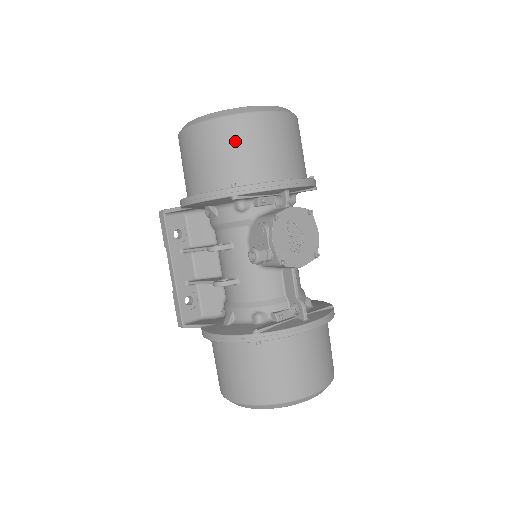
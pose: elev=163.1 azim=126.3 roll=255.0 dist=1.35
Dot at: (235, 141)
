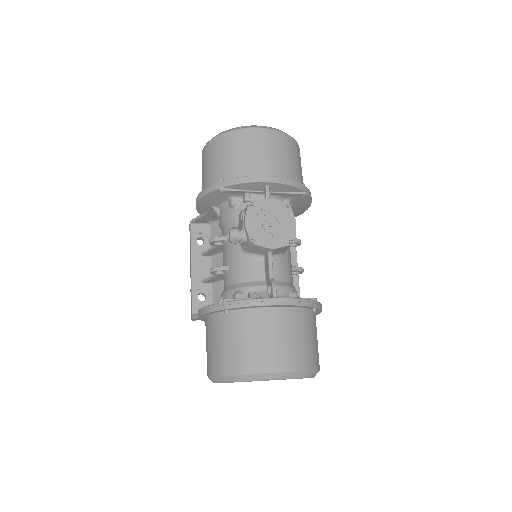
Dot at: (228, 149)
